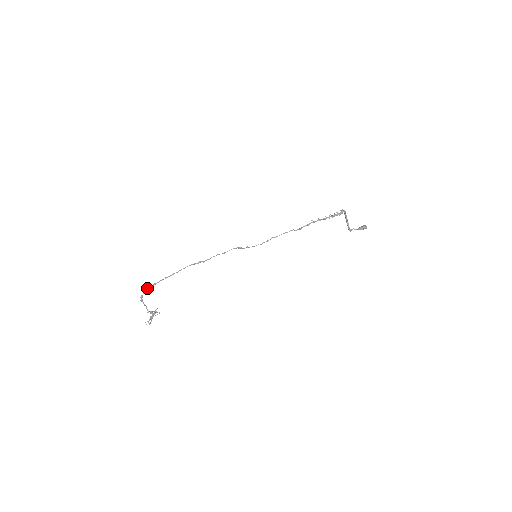
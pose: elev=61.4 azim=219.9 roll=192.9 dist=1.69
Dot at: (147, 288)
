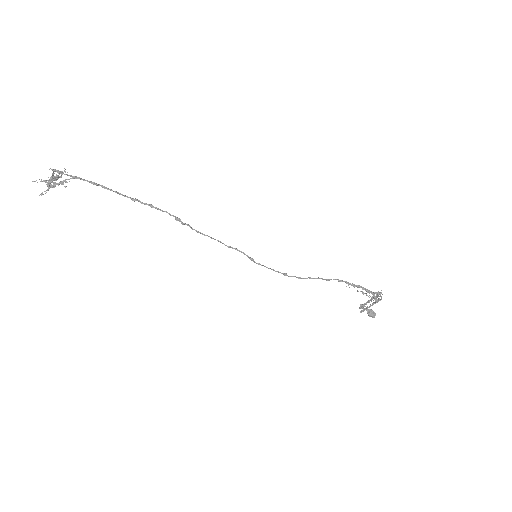
Dot at: (78, 177)
